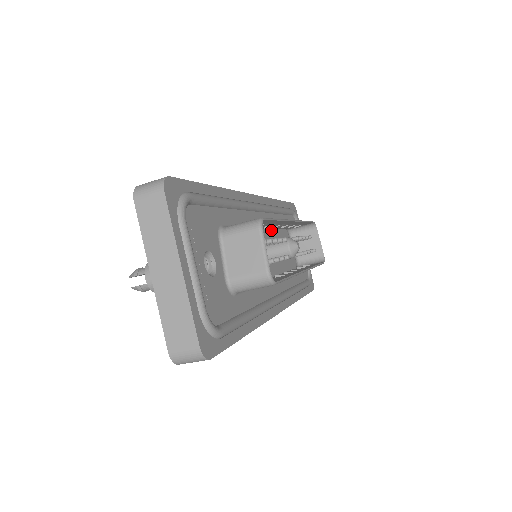
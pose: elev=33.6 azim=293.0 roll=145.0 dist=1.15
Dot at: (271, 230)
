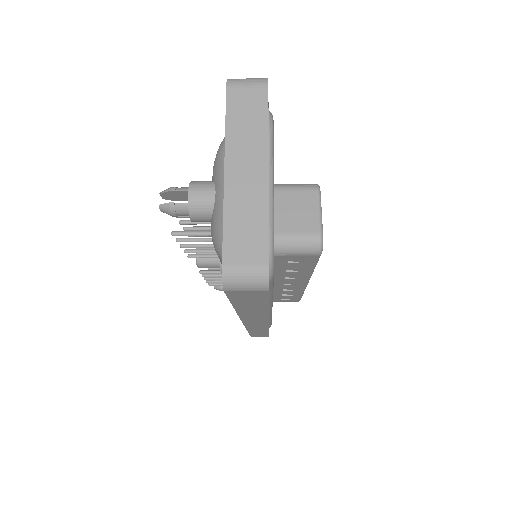
Dot at: occluded
